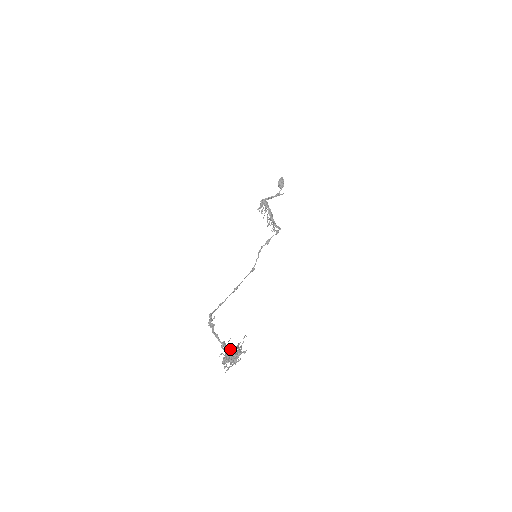
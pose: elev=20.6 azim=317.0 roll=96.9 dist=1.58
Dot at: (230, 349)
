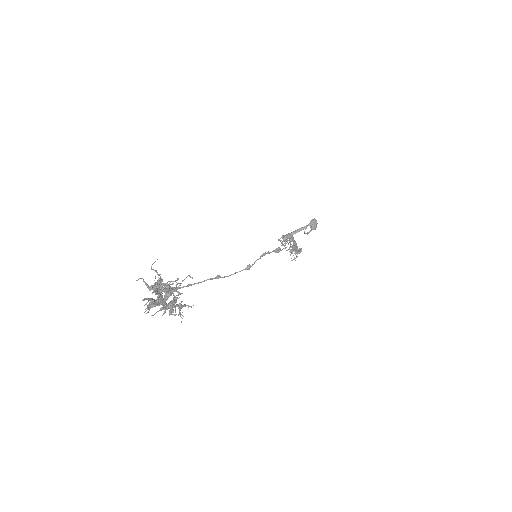
Dot at: (161, 286)
